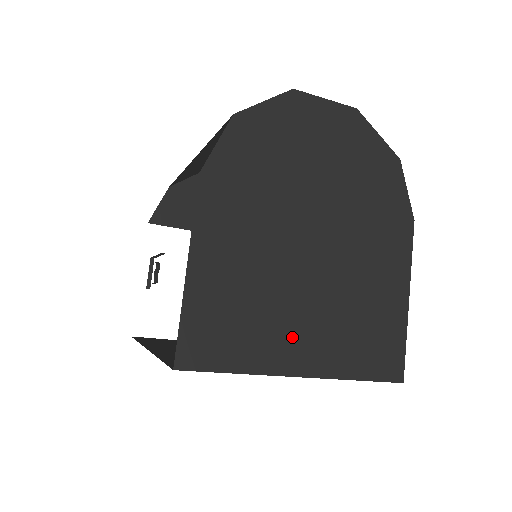
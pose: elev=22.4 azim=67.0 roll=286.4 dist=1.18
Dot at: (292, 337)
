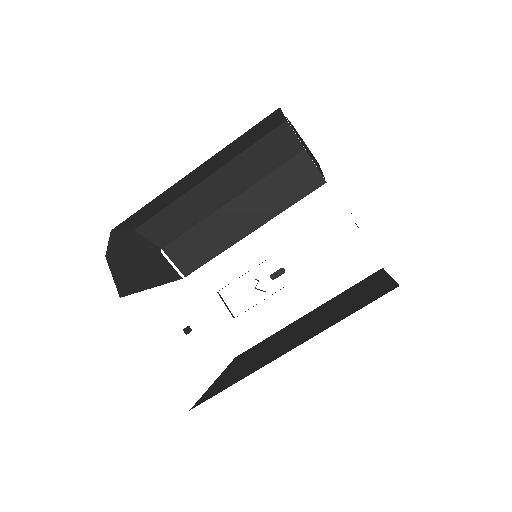
Dot at: occluded
